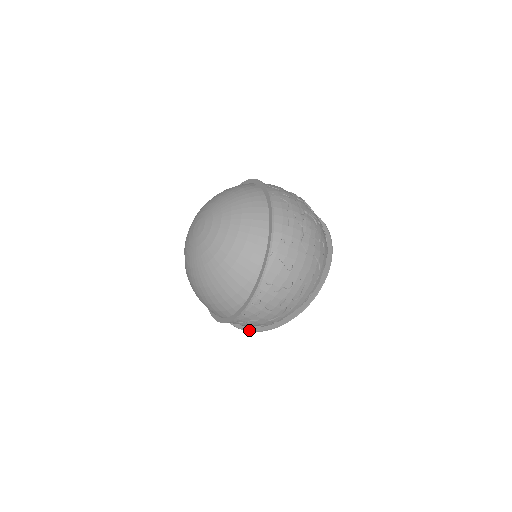
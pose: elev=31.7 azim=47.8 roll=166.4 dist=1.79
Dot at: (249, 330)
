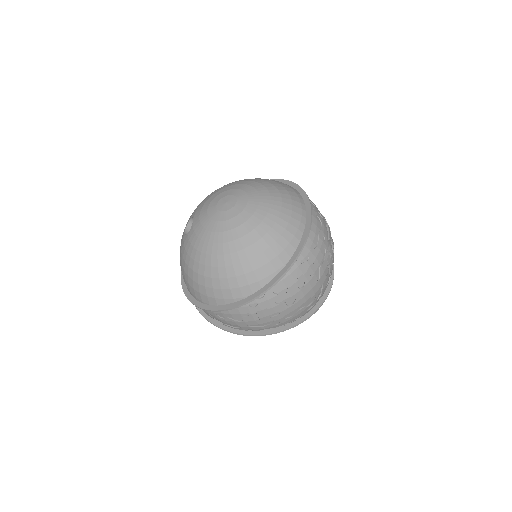
Dot at: (218, 325)
